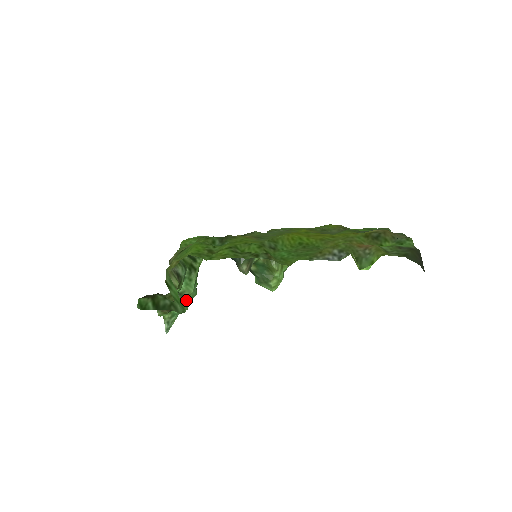
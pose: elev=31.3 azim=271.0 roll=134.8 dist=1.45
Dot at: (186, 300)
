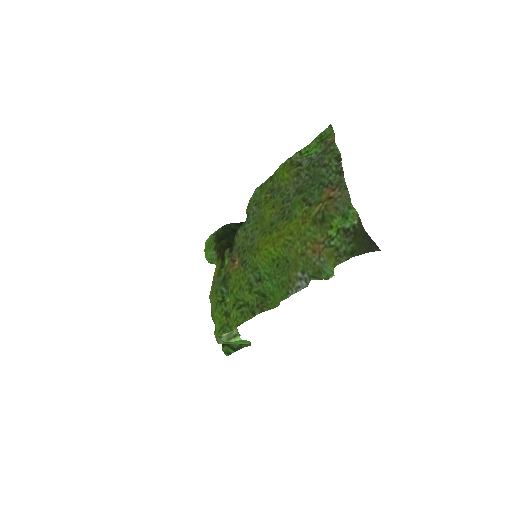
Dot at: occluded
